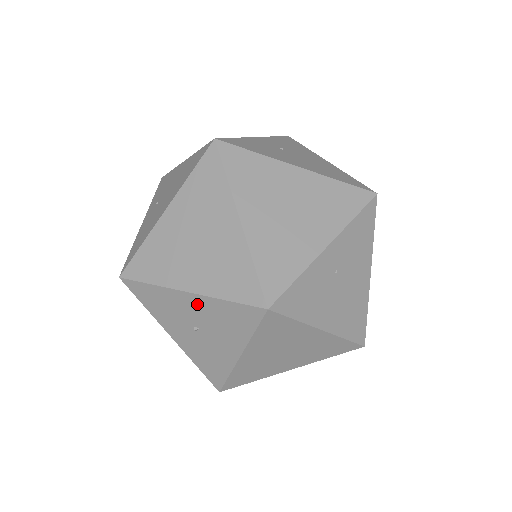
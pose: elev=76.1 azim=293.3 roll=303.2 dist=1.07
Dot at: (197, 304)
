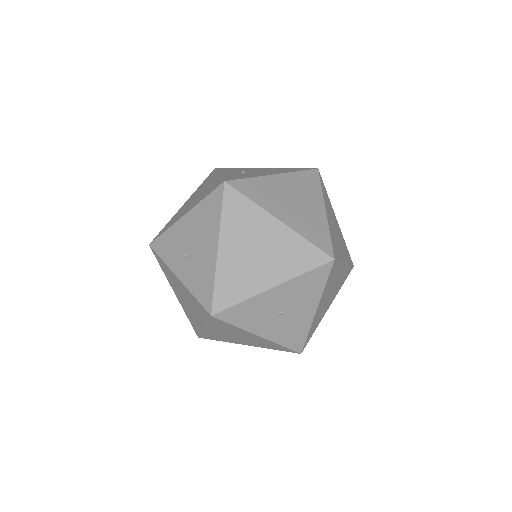
Dot at: (282, 292)
